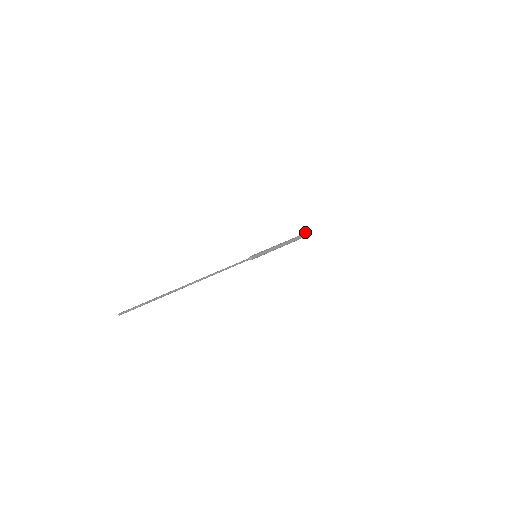
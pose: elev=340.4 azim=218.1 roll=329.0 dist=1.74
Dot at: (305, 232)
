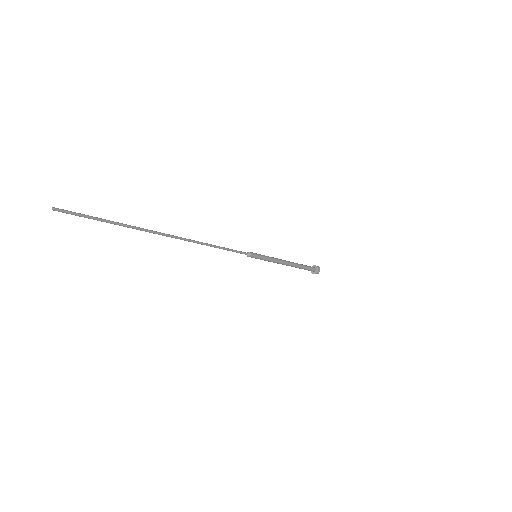
Dot at: (317, 266)
